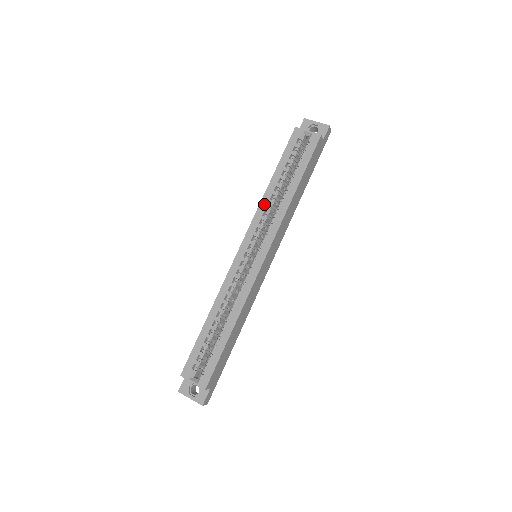
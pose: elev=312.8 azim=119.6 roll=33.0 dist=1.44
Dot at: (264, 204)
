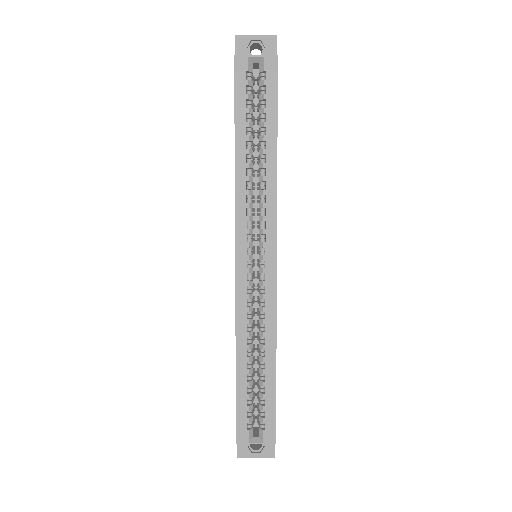
Dot at: (241, 186)
